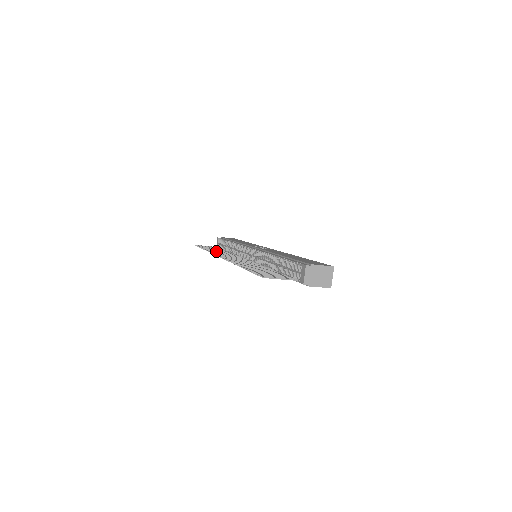
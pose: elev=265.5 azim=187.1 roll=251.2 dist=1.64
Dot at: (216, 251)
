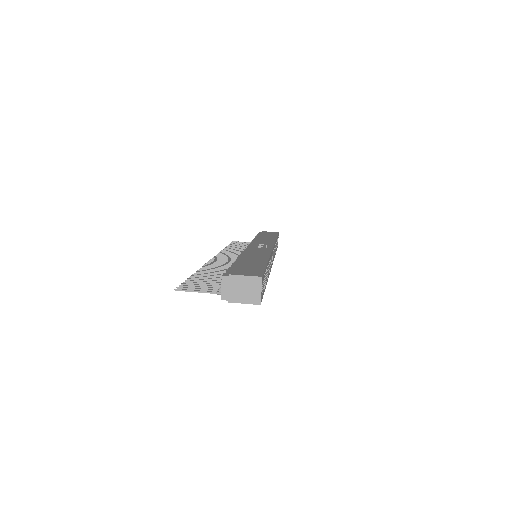
Dot at: (233, 249)
